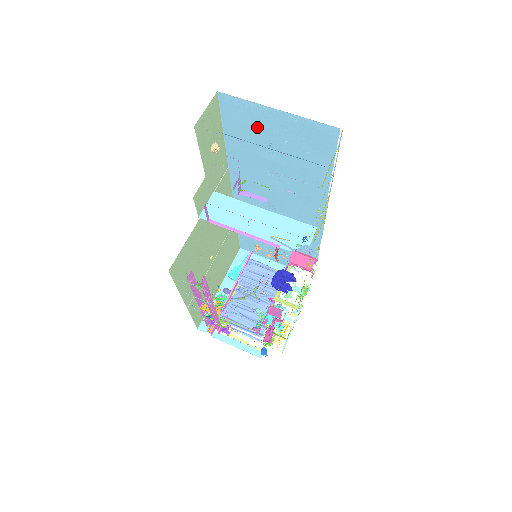
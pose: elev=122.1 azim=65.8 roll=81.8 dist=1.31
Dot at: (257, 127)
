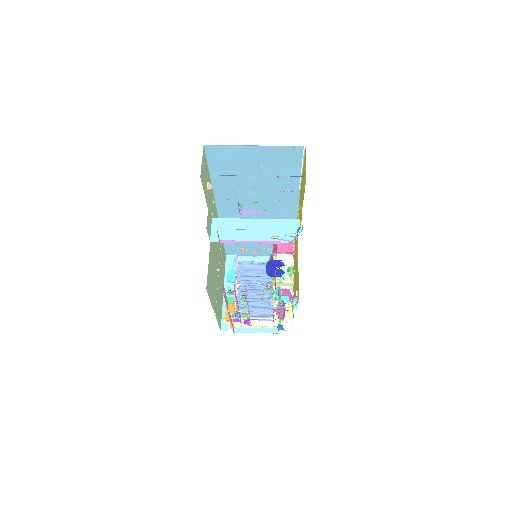
Dot at: (238, 161)
